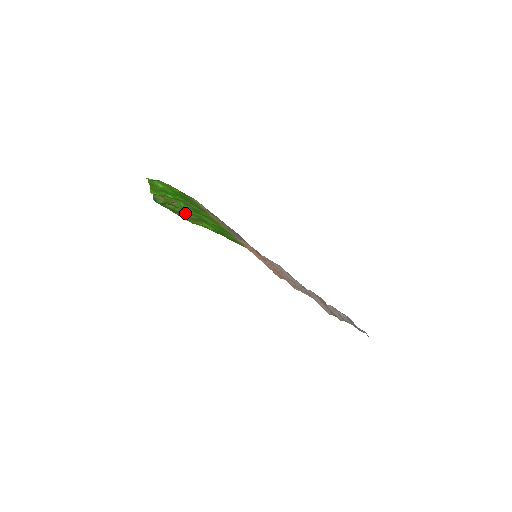
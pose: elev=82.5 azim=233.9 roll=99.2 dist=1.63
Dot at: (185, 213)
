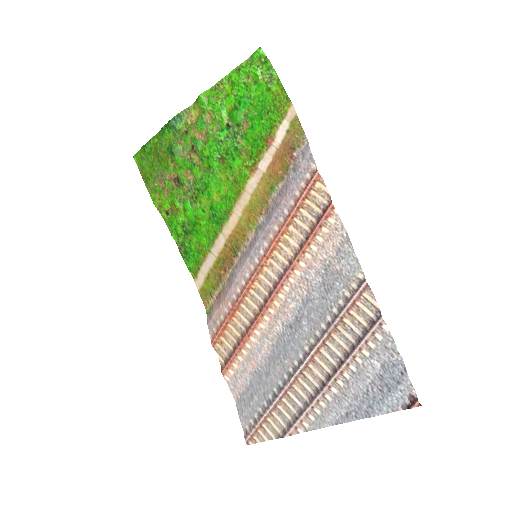
Dot at: (185, 167)
